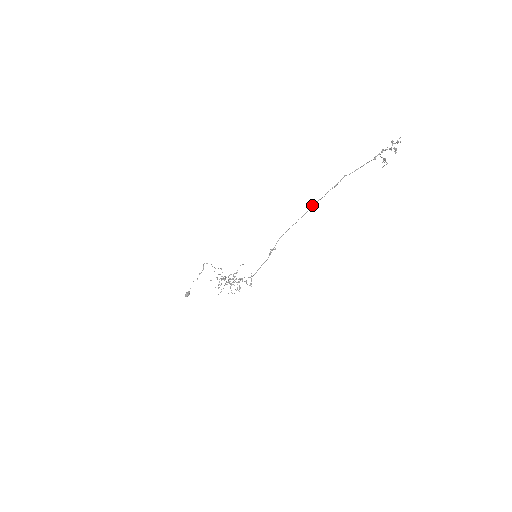
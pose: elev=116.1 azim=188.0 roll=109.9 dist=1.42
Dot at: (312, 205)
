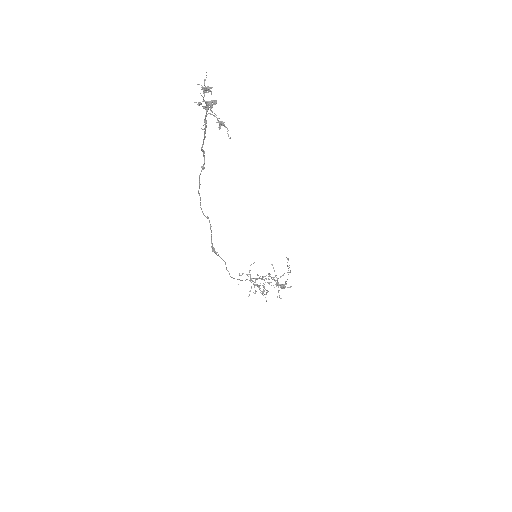
Dot at: (199, 194)
